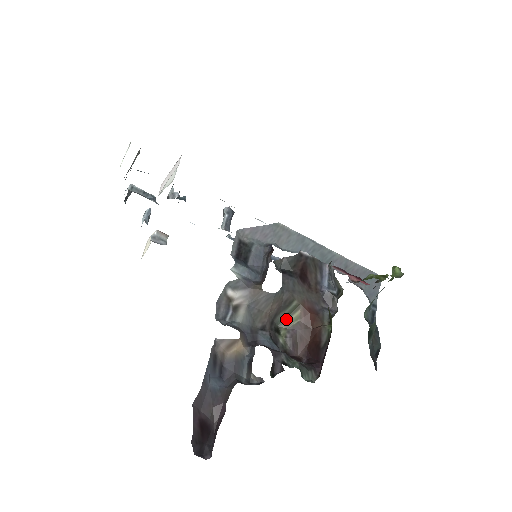
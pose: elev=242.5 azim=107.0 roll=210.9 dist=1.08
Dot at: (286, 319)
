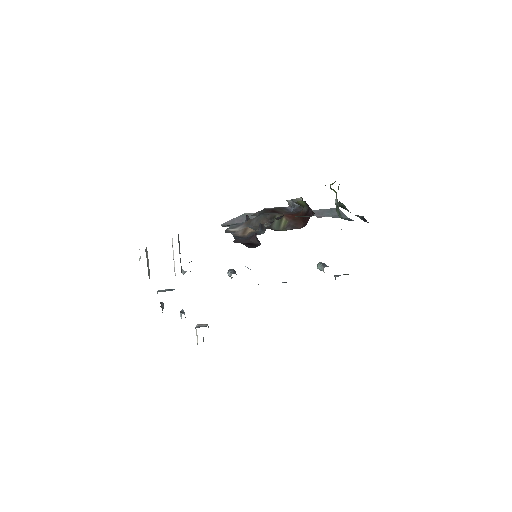
Dot at: (280, 226)
